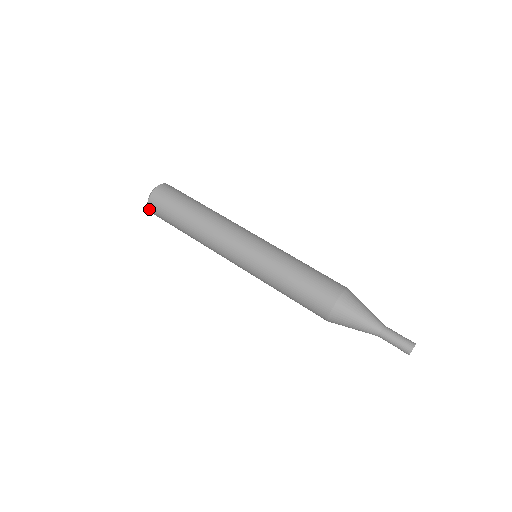
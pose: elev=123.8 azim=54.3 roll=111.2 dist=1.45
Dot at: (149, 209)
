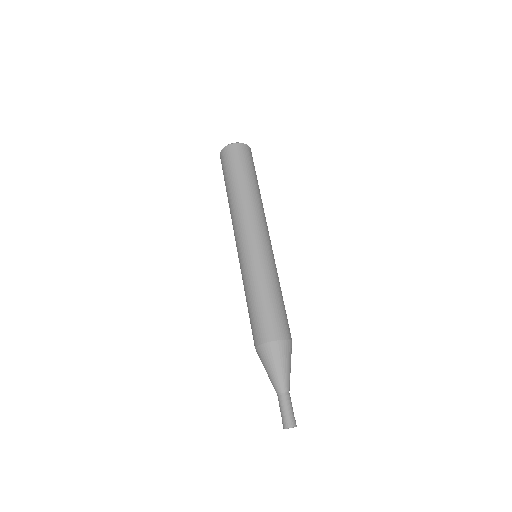
Dot at: (222, 151)
